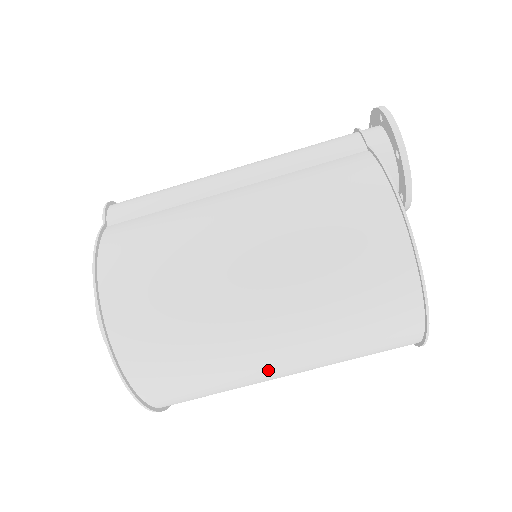
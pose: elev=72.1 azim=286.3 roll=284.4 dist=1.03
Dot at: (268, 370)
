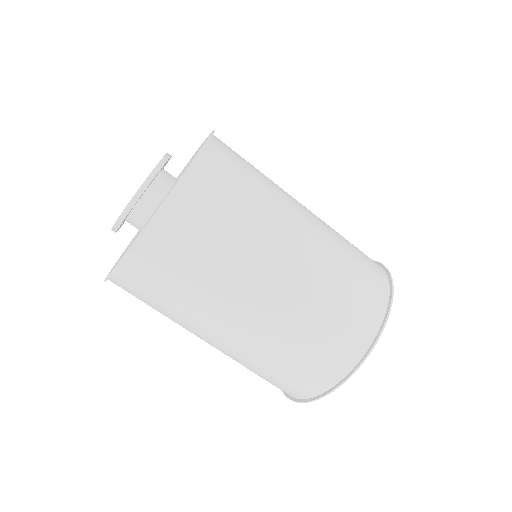
Dot at: (258, 285)
